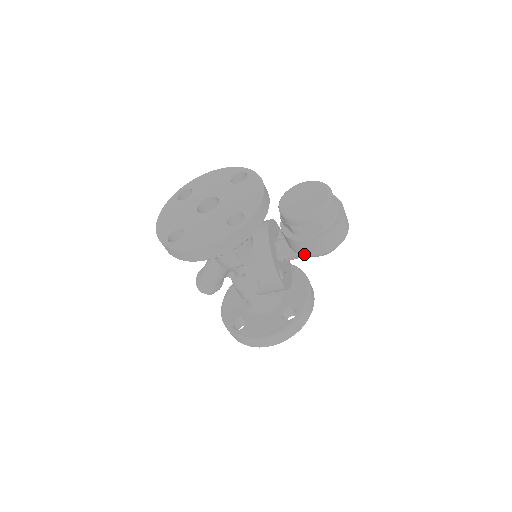
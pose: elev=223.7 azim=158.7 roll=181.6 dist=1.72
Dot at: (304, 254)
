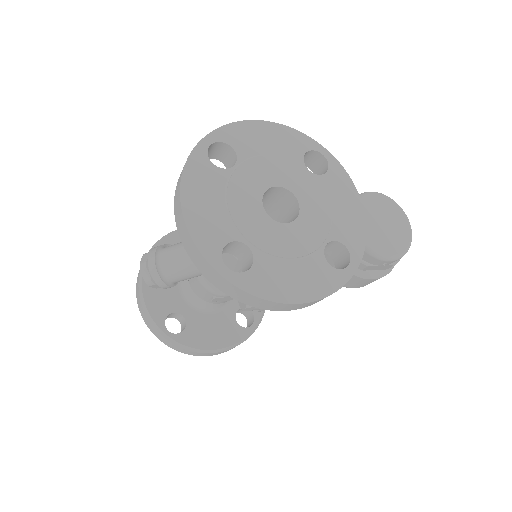
Dot at: occluded
